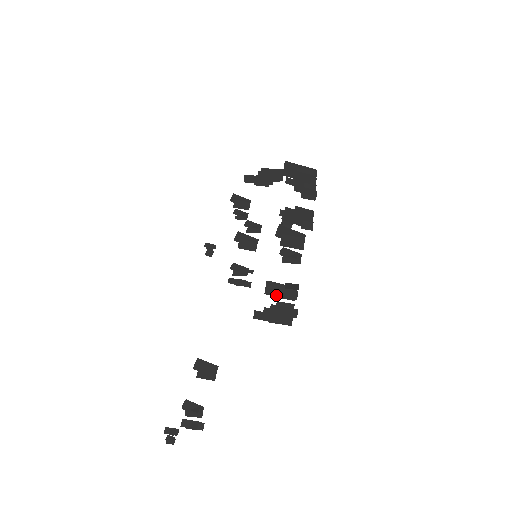
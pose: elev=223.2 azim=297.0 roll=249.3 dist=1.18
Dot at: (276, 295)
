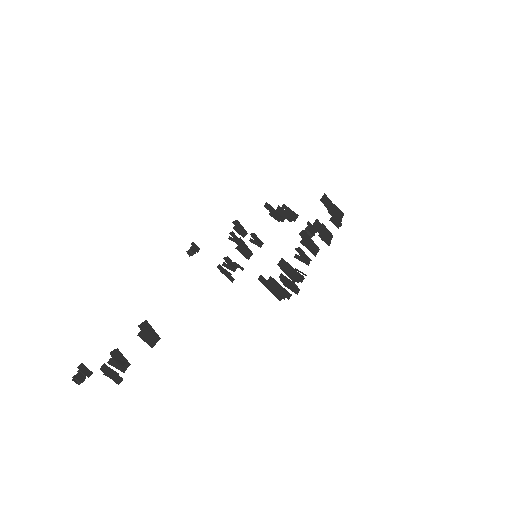
Dot at: (287, 270)
